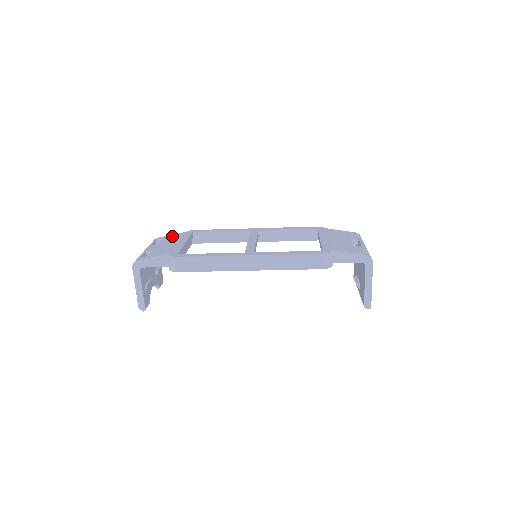
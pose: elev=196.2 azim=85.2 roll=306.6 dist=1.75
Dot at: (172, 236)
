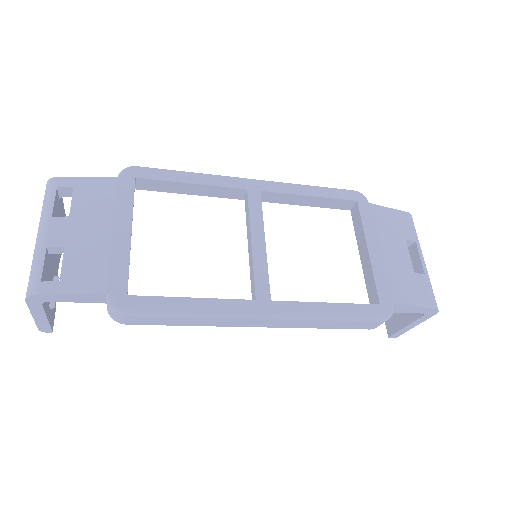
Dot at: (93, 187)
